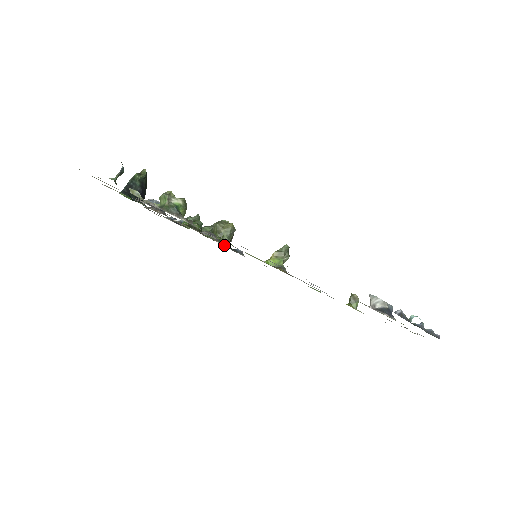
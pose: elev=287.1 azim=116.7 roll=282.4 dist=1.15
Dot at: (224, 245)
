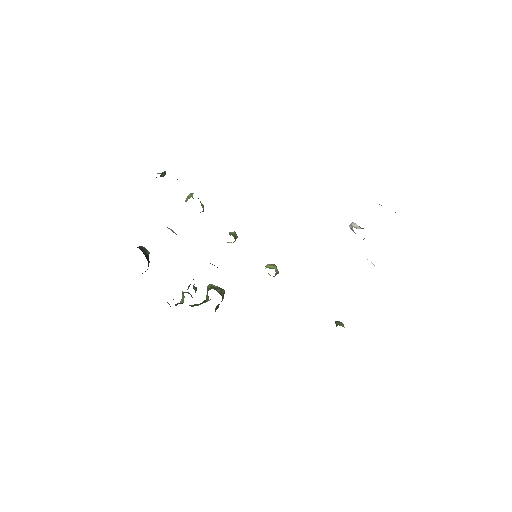
Dot at: occluded
